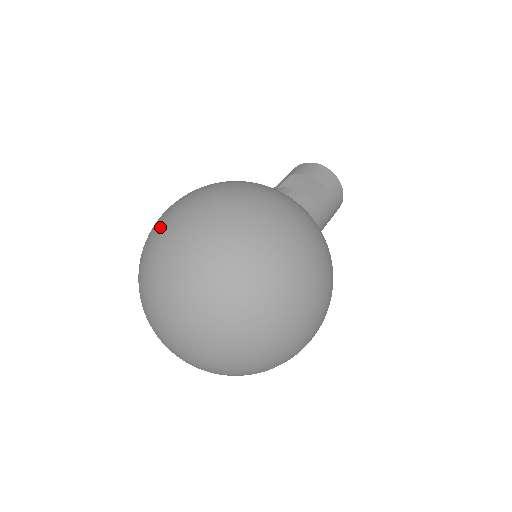
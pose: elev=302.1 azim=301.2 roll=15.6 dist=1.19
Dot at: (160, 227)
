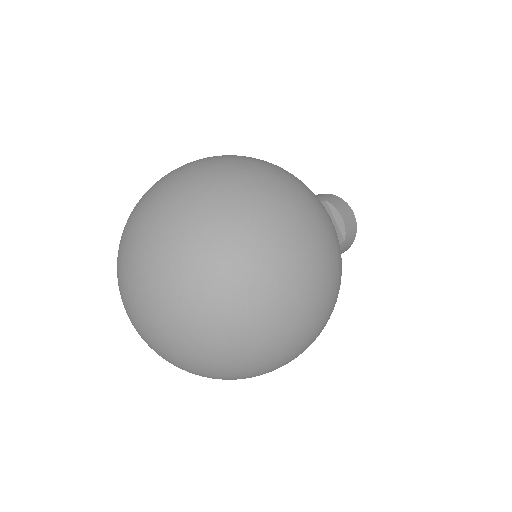
Dot at: (216, 176)
